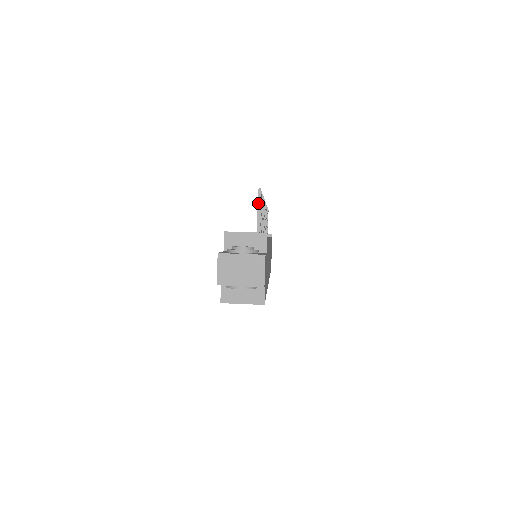
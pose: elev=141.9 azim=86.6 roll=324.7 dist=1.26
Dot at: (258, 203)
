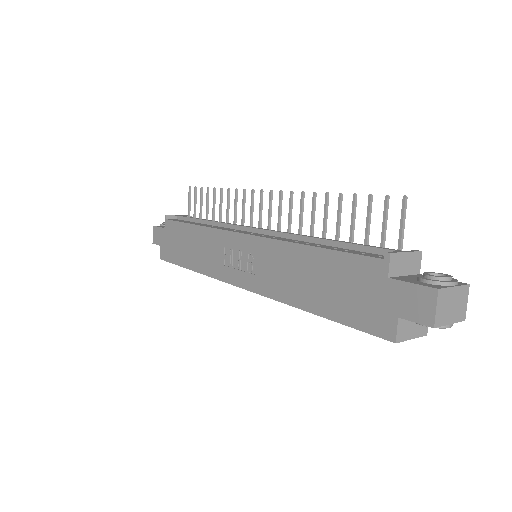
Dot at: (404, 214)
